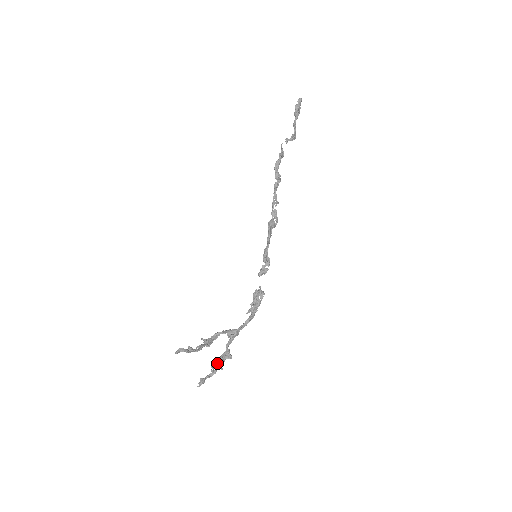
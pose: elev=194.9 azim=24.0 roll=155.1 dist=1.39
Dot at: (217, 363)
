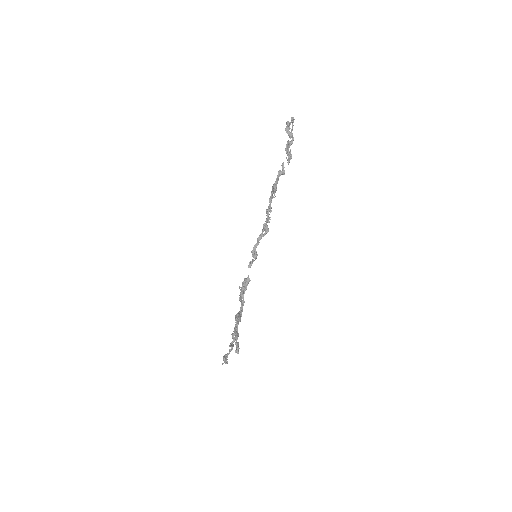
Dot at: (232, 343)
